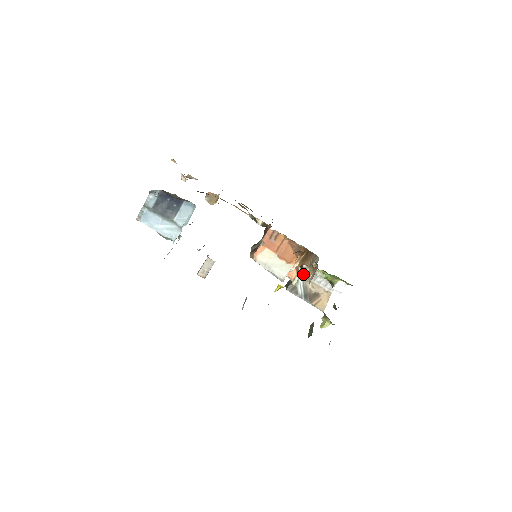
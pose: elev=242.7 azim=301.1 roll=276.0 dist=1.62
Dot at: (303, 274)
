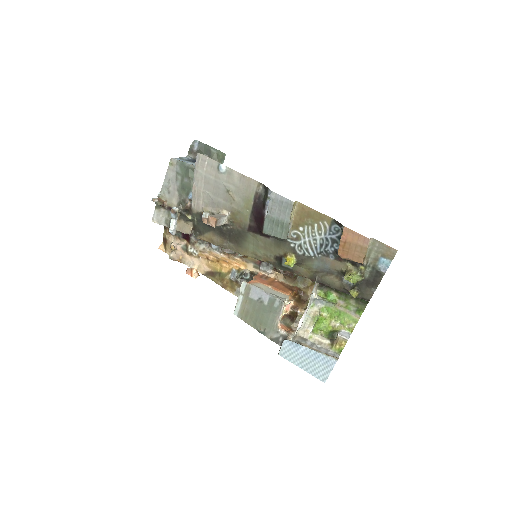
Dot at: (300, 321)
